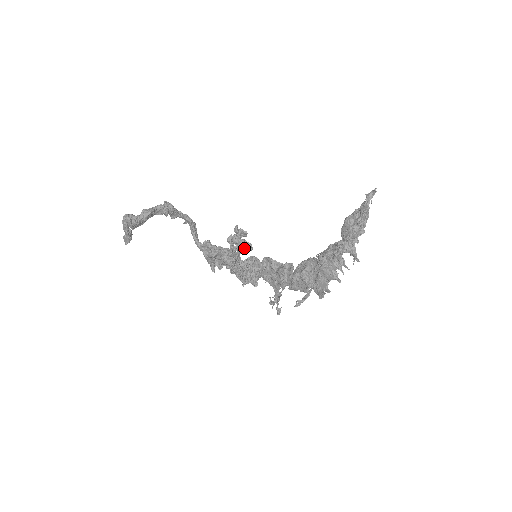
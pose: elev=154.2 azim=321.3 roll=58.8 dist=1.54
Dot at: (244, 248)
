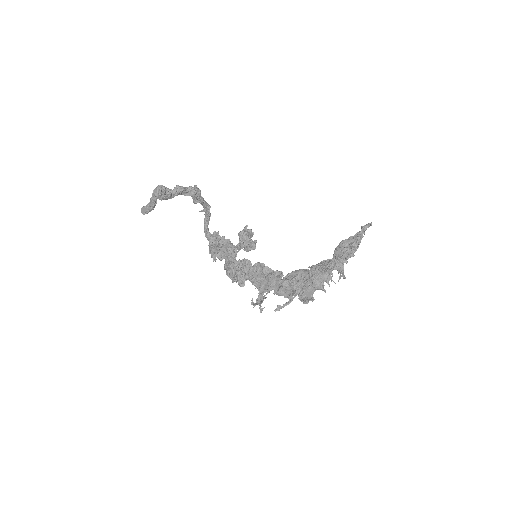
Dot at: occluded
